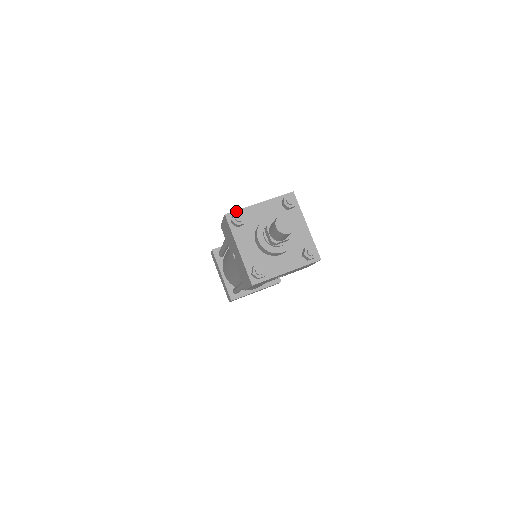
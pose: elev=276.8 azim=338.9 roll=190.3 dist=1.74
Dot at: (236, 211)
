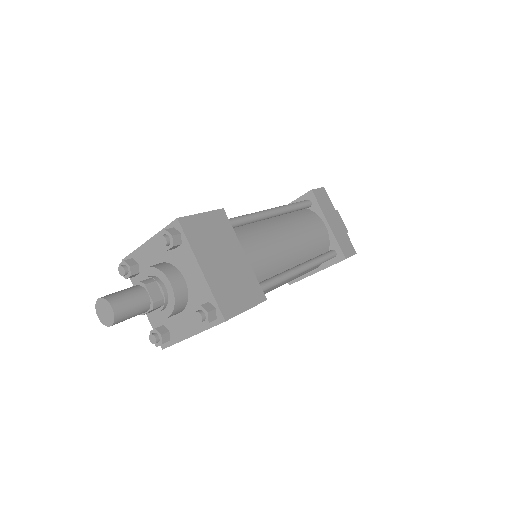
Dot at: (130, 255)
